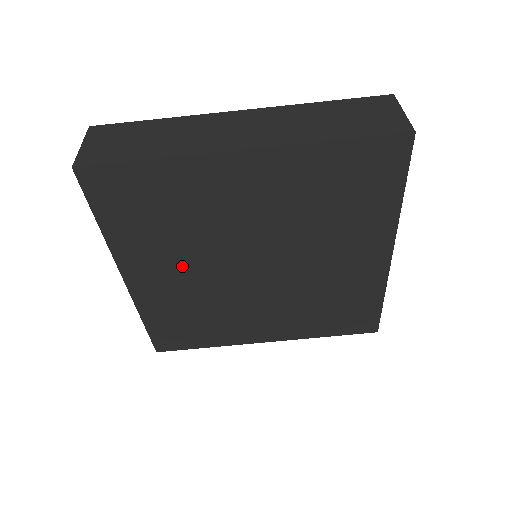
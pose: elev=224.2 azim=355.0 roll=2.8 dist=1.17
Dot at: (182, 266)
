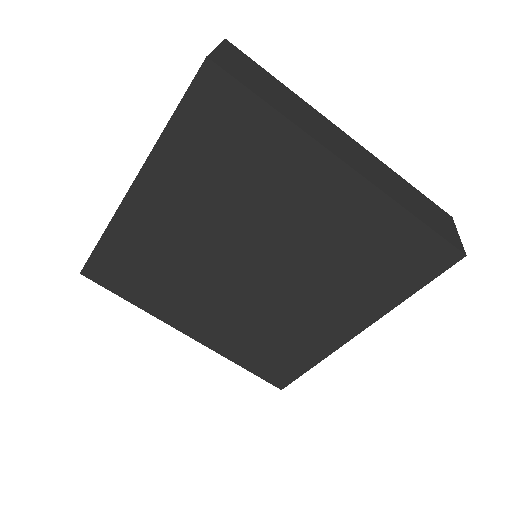
Dot at: (206, 300)
